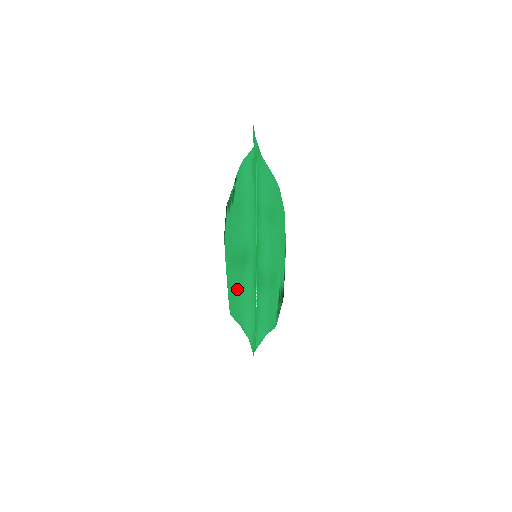
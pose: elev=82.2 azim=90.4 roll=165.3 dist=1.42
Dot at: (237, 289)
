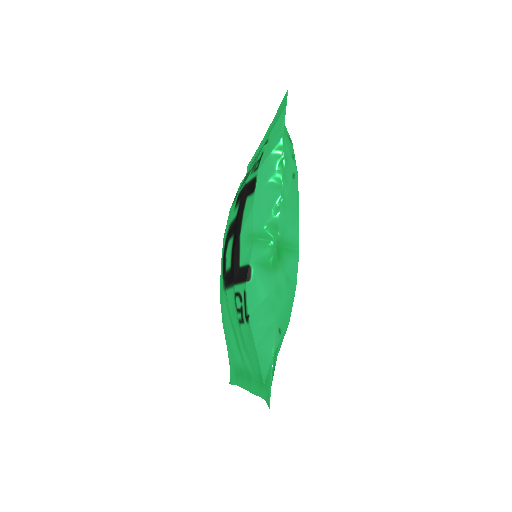
Dot at: (228, 337)
